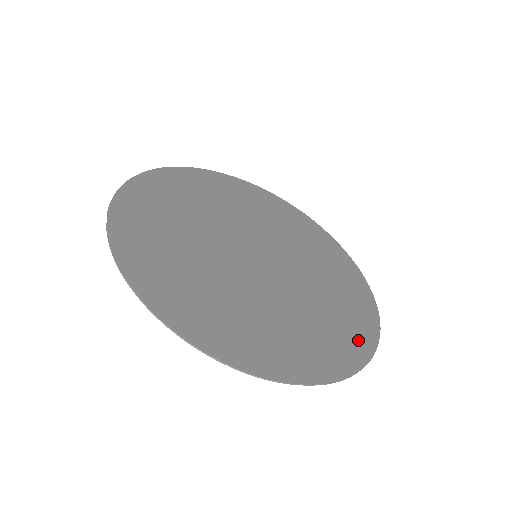
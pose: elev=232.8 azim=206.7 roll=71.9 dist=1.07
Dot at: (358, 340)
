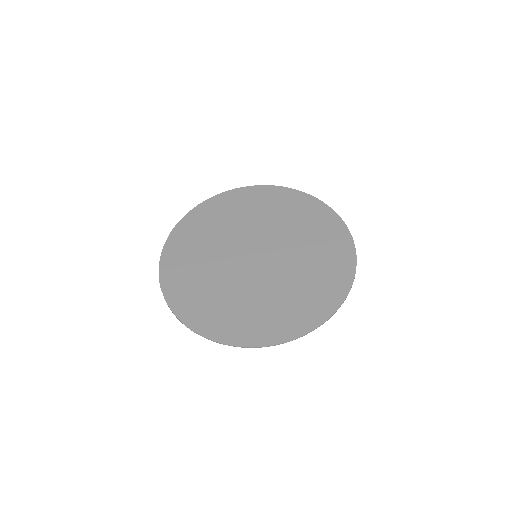
Dot at: (340, 277)
